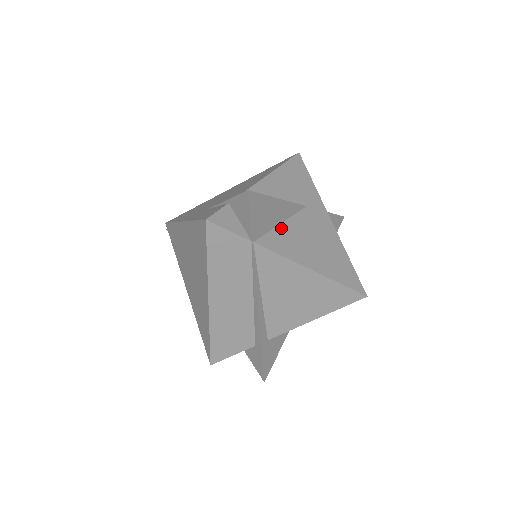
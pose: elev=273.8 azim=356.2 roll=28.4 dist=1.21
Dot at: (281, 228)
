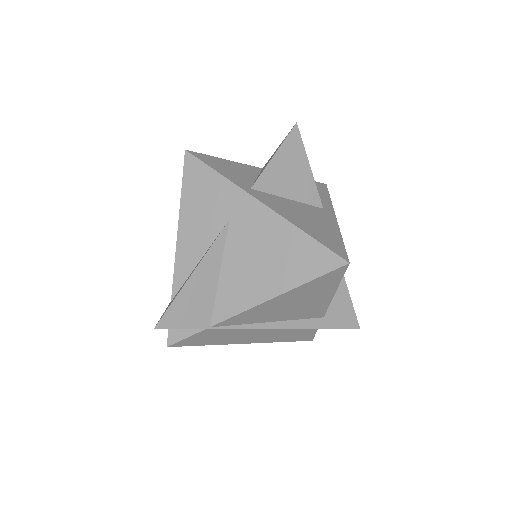
Dot at: (222, 281)
